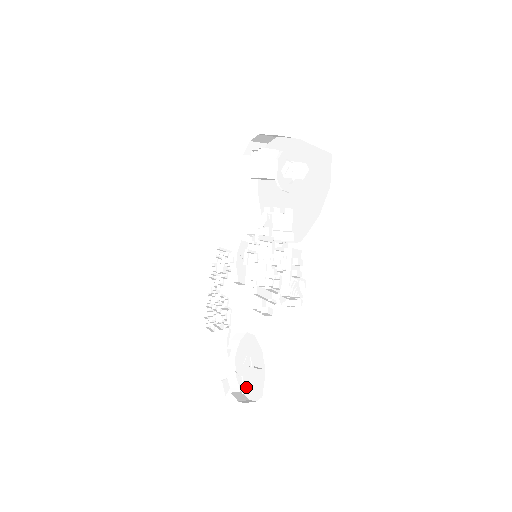
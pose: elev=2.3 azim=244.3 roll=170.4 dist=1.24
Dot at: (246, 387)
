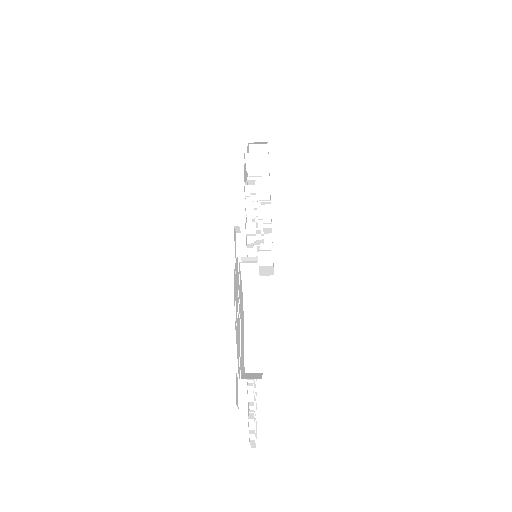
Dot at: occluded
